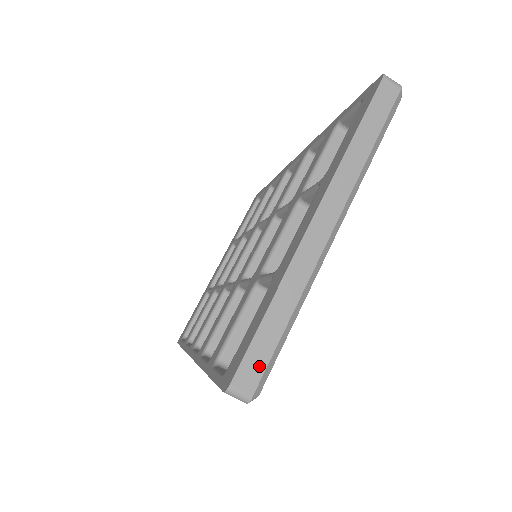
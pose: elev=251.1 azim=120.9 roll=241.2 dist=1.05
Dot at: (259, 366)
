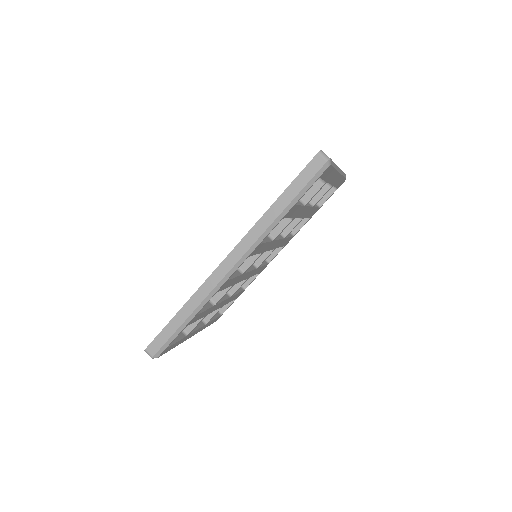
Dot at: occluded
